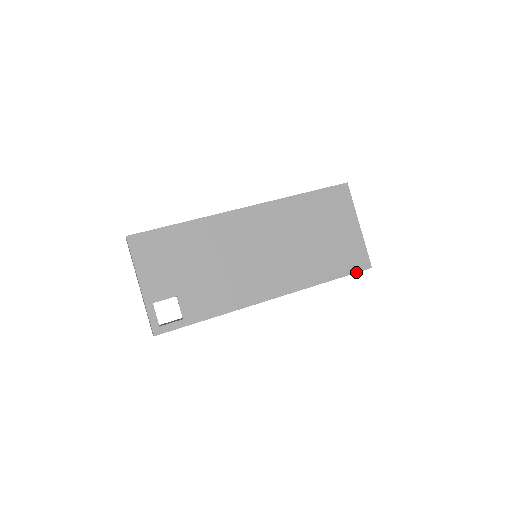
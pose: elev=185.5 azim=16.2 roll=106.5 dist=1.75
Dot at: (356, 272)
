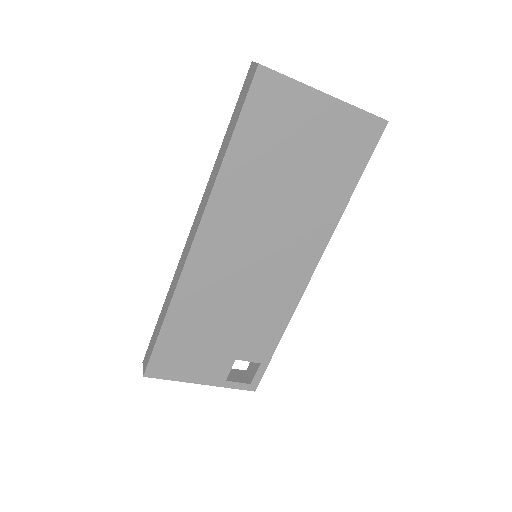
Dot at: (373, 149)
